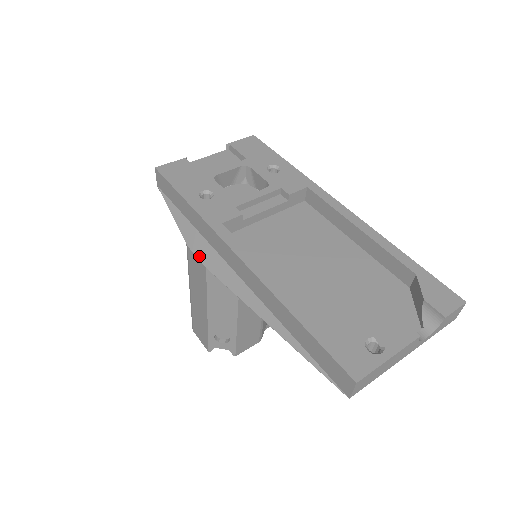
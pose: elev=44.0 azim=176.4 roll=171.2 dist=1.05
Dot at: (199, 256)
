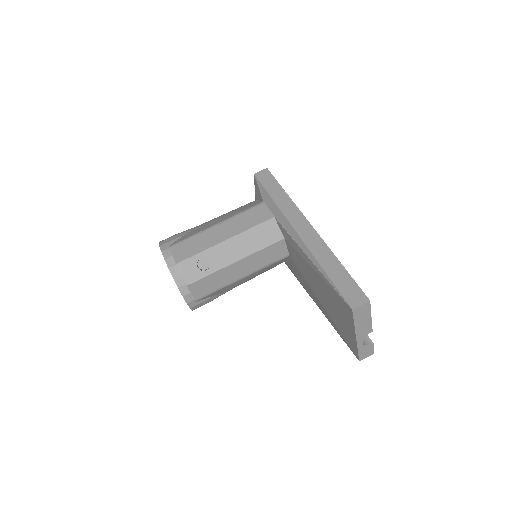
Dot at: (272, 210)
